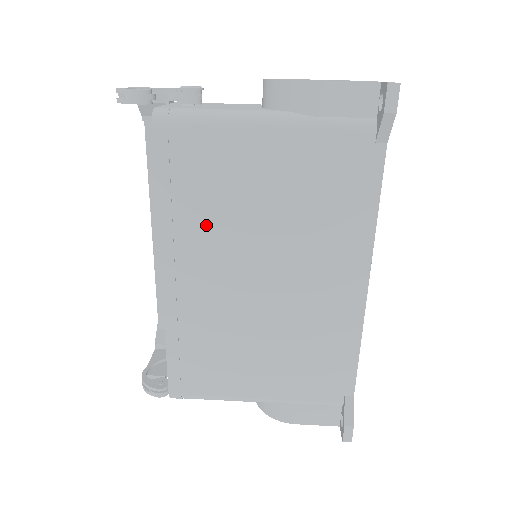
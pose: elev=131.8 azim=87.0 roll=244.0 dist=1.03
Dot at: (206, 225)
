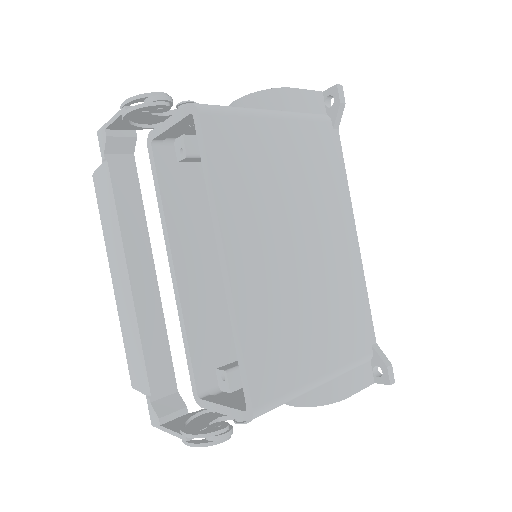
Dot at: (252, 202)
